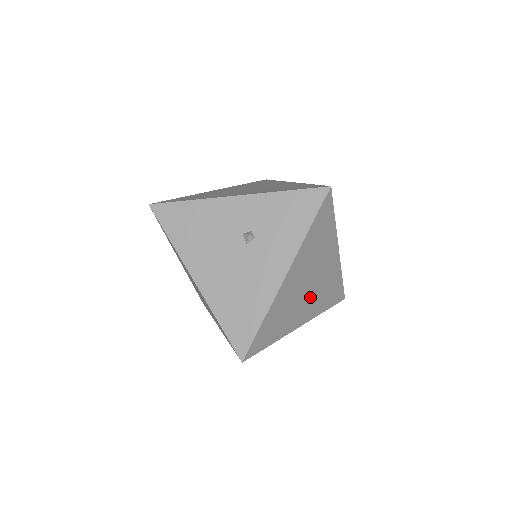
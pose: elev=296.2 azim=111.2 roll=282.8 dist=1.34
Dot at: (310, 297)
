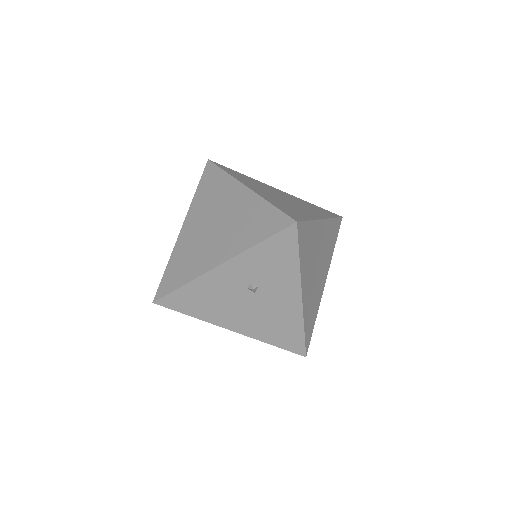
Dot at: (322, 267)
